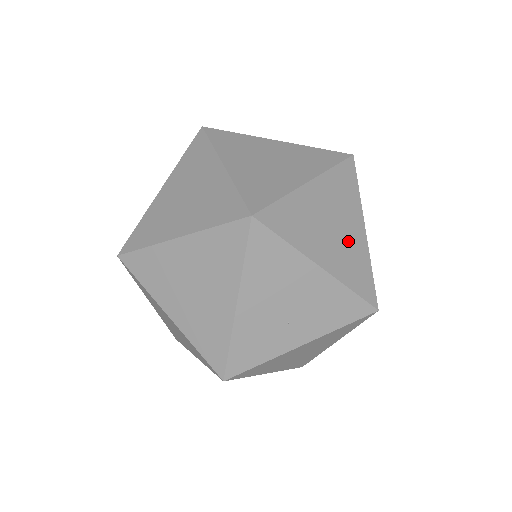
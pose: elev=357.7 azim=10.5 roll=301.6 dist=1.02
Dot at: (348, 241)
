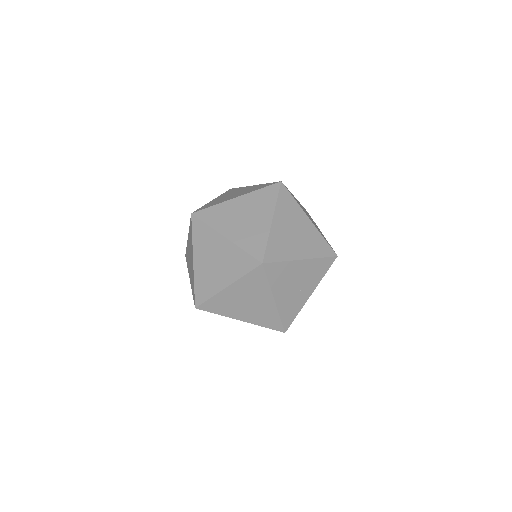
Dot at: (306, 234)
